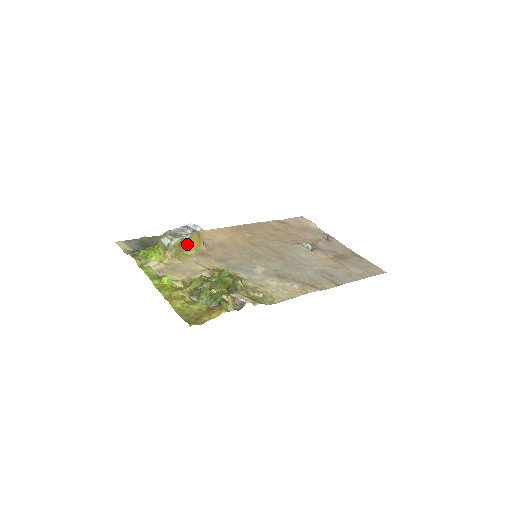
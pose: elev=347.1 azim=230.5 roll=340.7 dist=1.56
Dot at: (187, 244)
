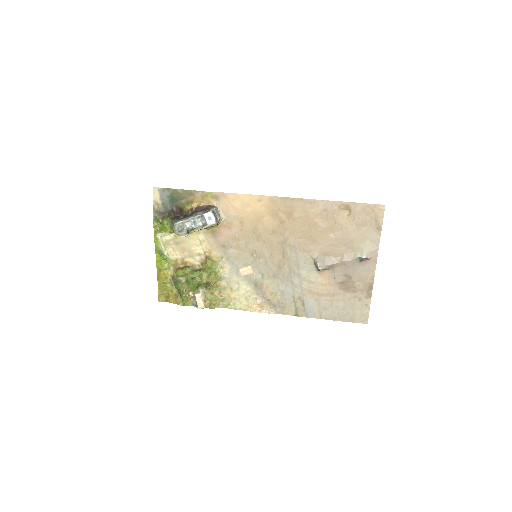
Dot at: occluded
